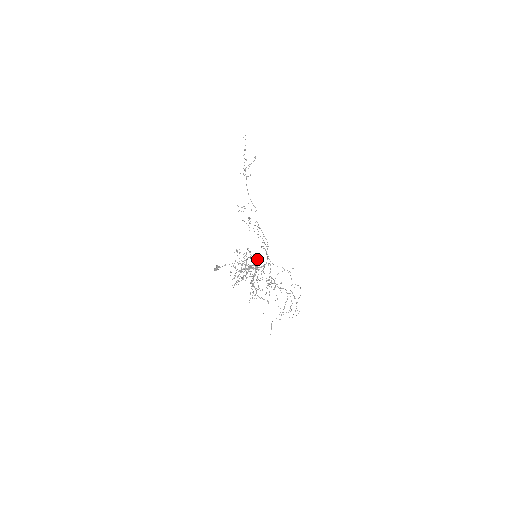
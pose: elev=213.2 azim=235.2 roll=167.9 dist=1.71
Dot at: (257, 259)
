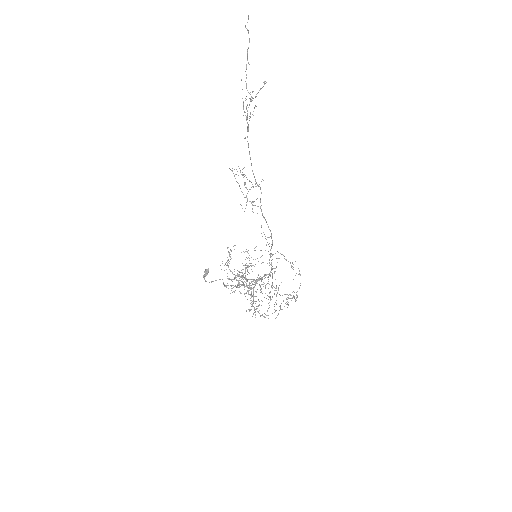
Dot at: occluded
